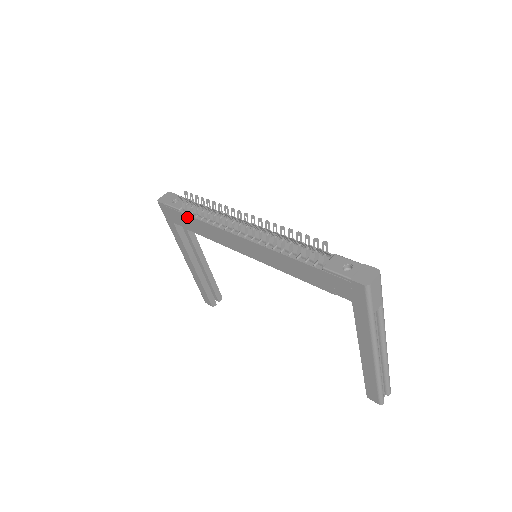
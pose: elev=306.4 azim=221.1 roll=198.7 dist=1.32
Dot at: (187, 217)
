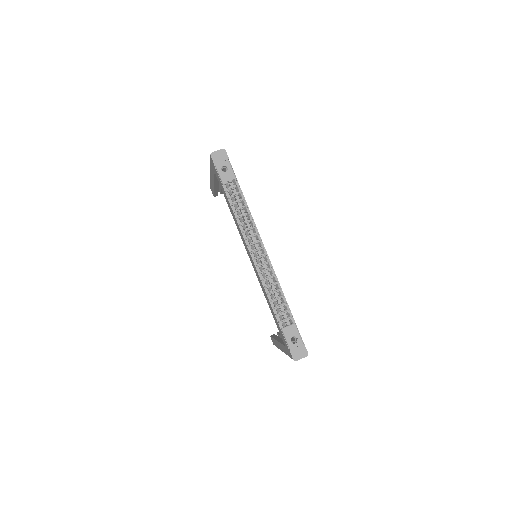
Dot at: (226, 194)
